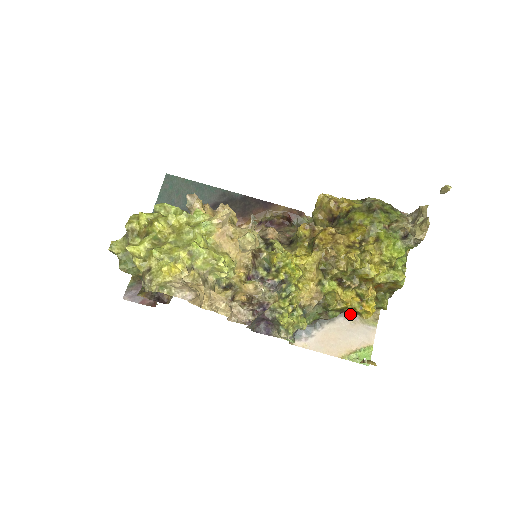
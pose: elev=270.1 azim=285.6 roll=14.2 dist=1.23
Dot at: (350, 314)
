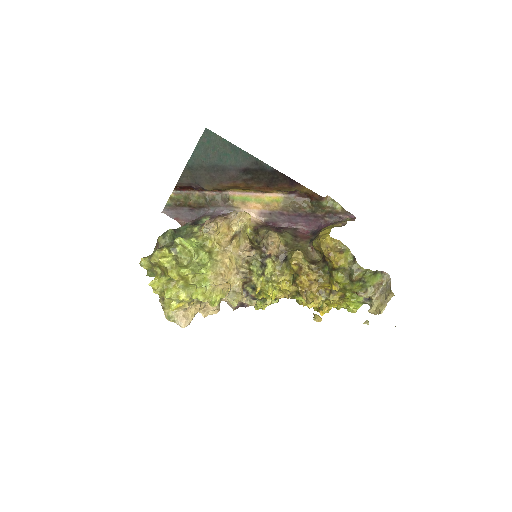
Dot at: occluded
